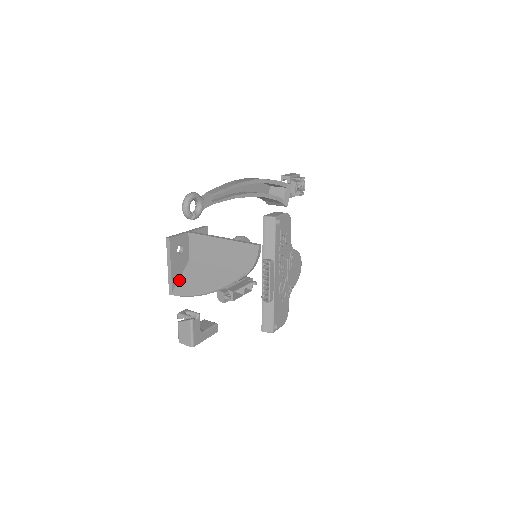
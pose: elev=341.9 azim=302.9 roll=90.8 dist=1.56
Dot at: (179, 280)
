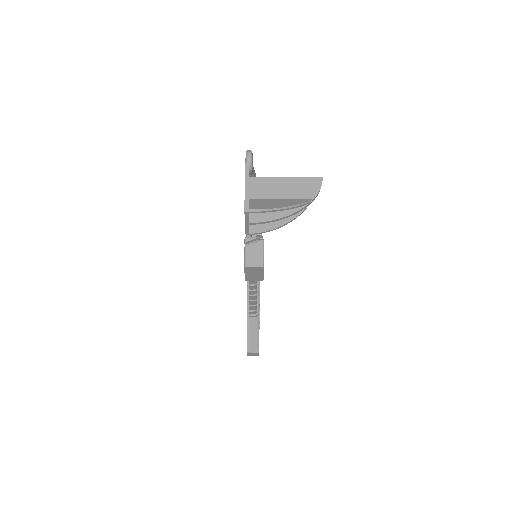
Dot at: (250, 205)
